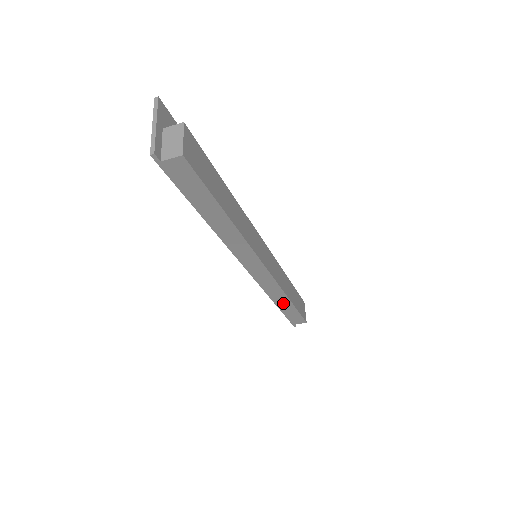
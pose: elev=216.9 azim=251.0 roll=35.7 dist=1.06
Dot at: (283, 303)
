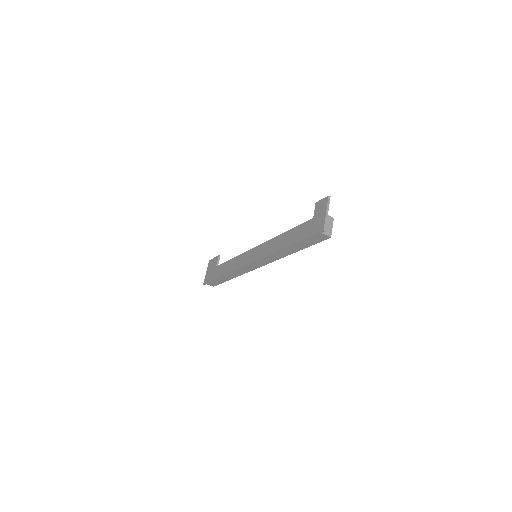
Dot at: (228, 277)
